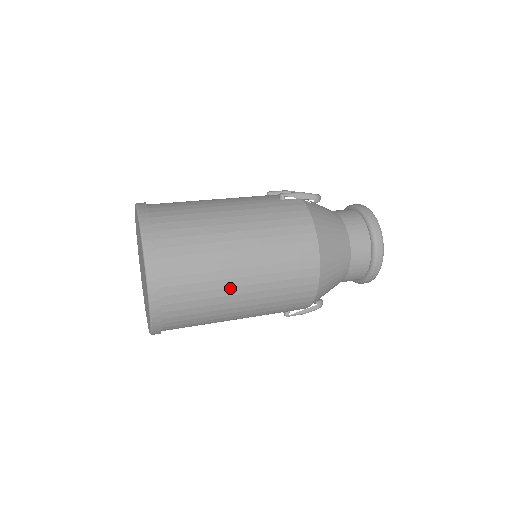
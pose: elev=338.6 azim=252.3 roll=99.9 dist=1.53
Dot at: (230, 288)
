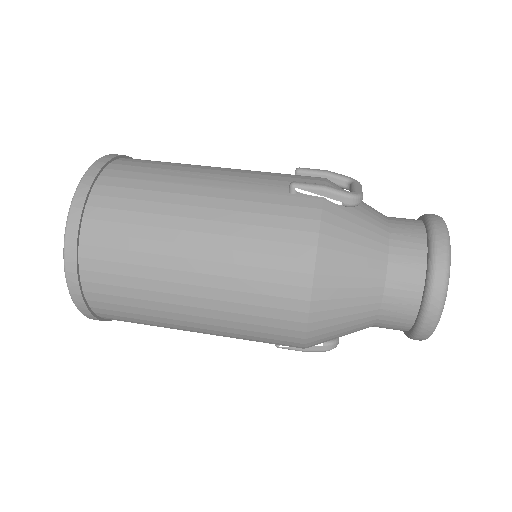
Dot at: (172, 304)
